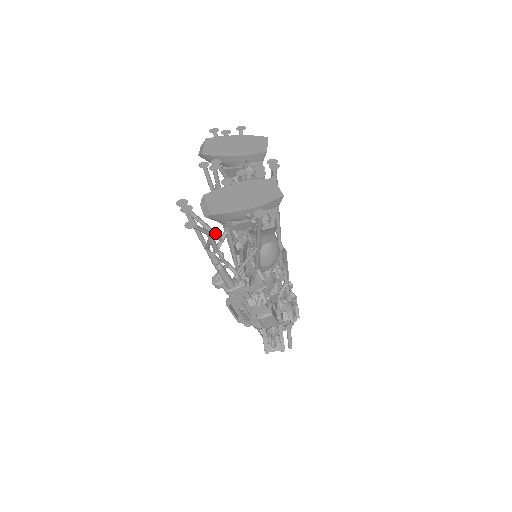
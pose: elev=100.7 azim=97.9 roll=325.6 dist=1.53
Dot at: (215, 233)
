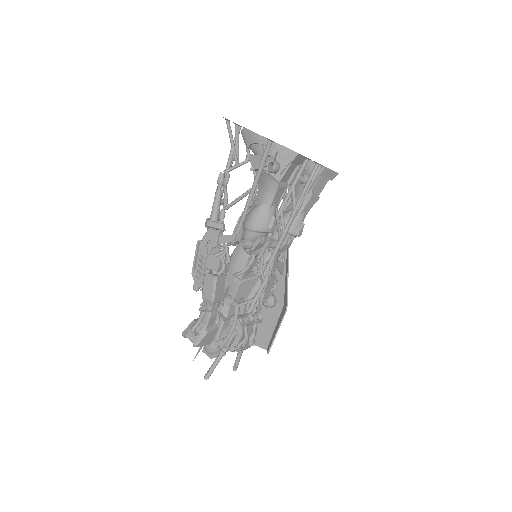
Dot at: (238, 155)
